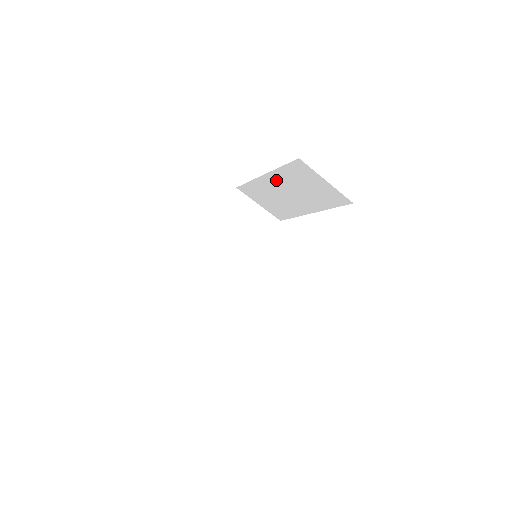
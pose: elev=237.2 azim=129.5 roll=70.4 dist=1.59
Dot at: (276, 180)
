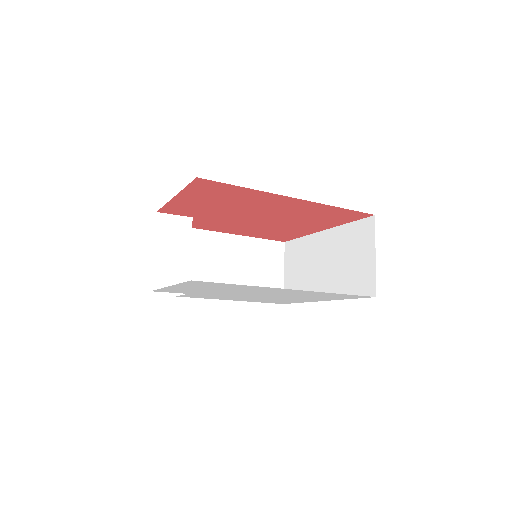
Dot at: (329, 241)
